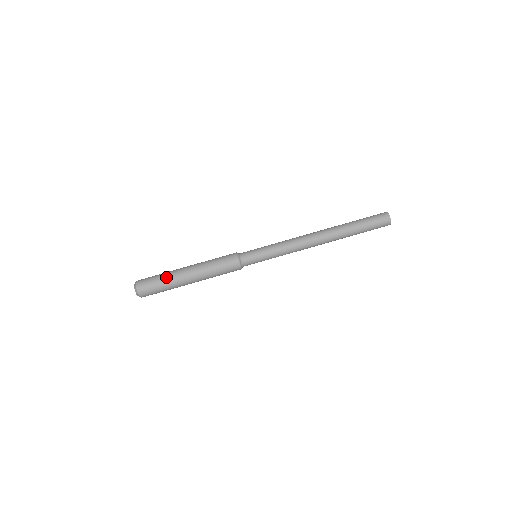
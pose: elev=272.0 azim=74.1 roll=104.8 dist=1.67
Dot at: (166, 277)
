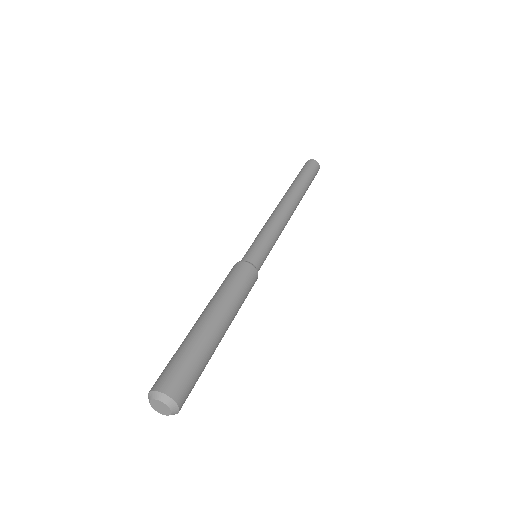
Dot at: (192, 345)
